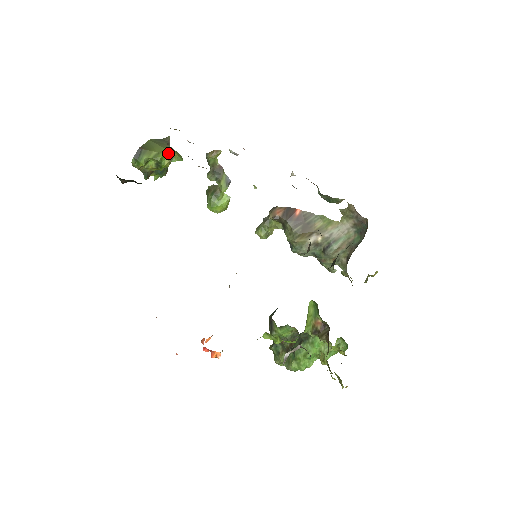
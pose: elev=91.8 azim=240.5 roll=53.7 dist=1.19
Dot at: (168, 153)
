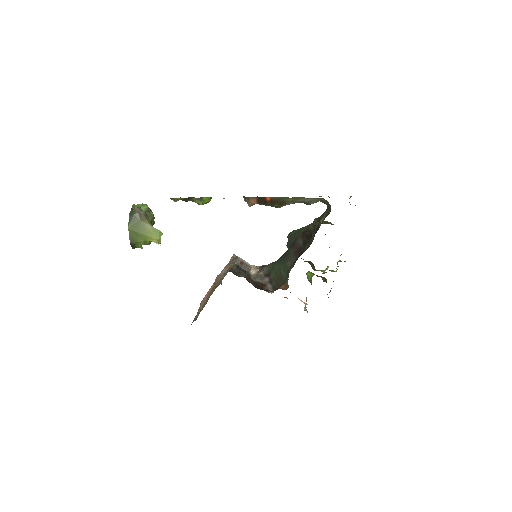
Dot at: (151, 240)
